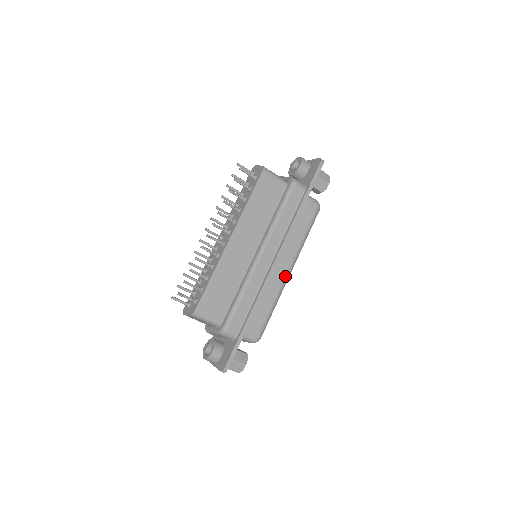
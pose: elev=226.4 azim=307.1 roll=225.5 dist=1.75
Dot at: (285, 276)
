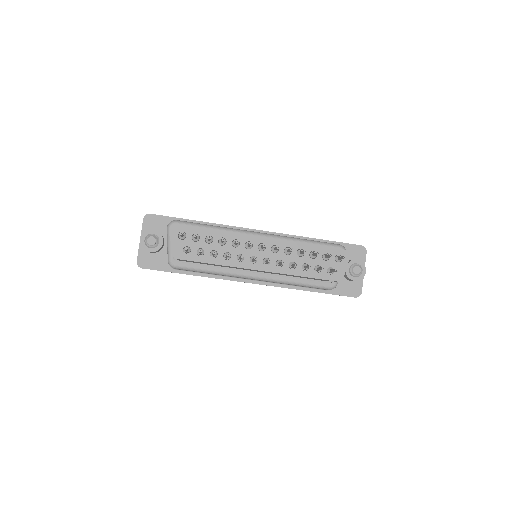
Dot at: occluded
